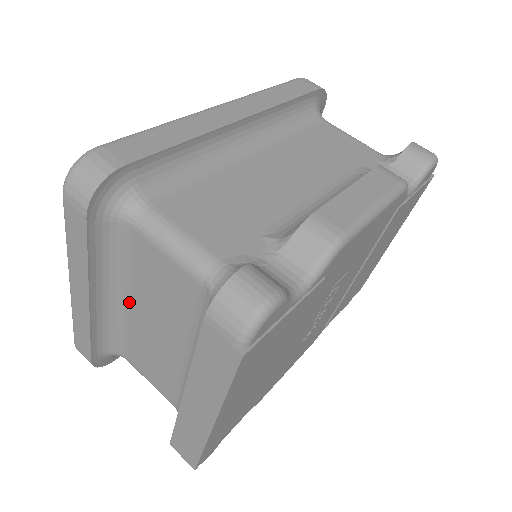
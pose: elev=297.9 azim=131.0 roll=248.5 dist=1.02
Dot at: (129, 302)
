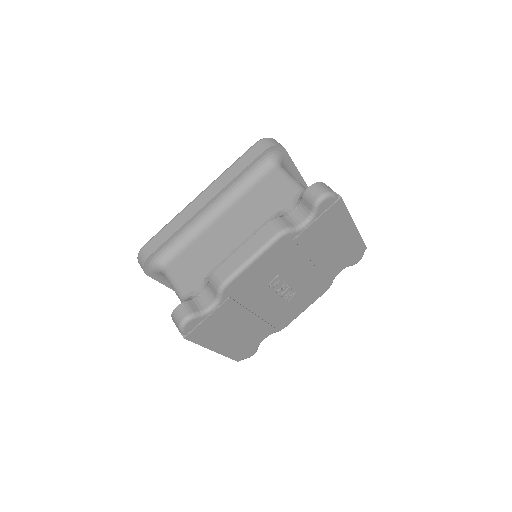
Dot at: occluded
